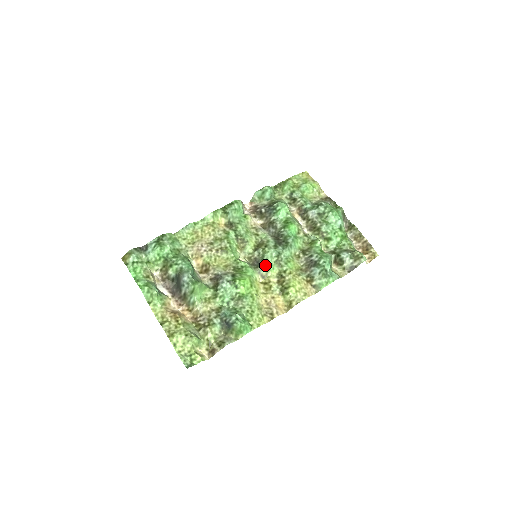
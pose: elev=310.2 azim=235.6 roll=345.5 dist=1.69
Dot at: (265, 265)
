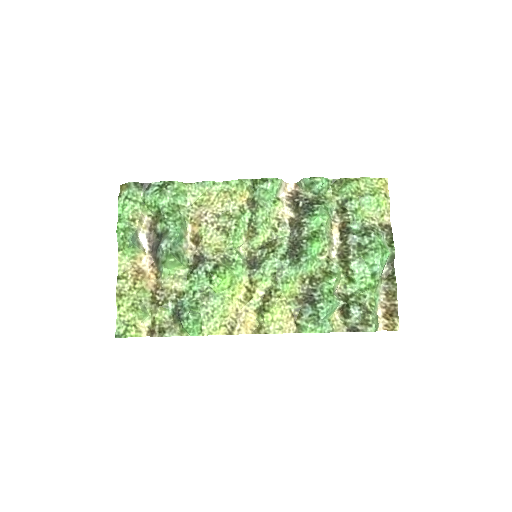
Dot at: (259, 272)
